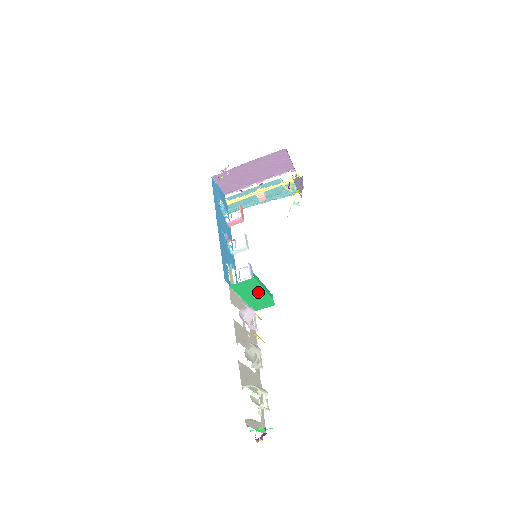
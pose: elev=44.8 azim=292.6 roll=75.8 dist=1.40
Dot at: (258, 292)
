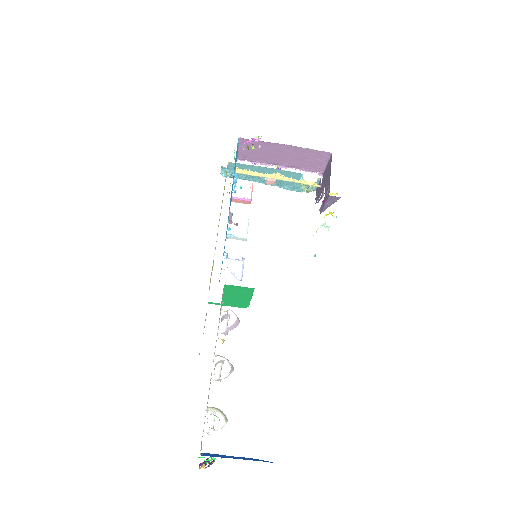
Dot at: (244, 297)
